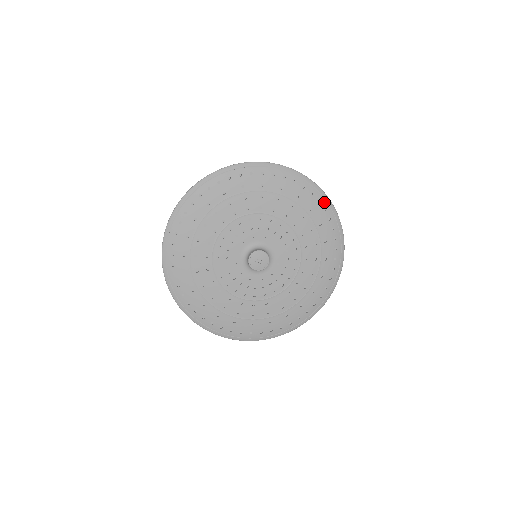
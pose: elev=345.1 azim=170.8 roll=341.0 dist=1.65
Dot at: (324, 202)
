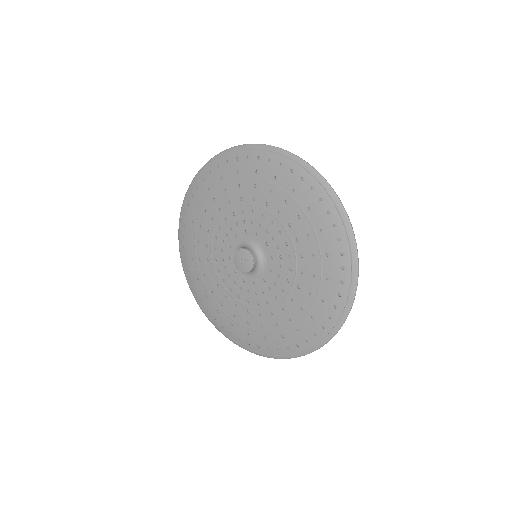
Dot at: (288, 162)
